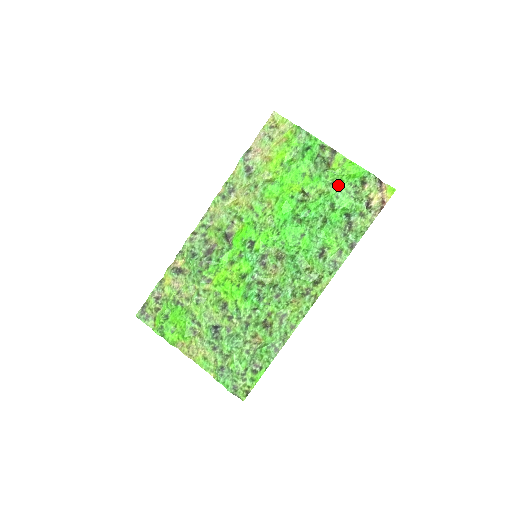
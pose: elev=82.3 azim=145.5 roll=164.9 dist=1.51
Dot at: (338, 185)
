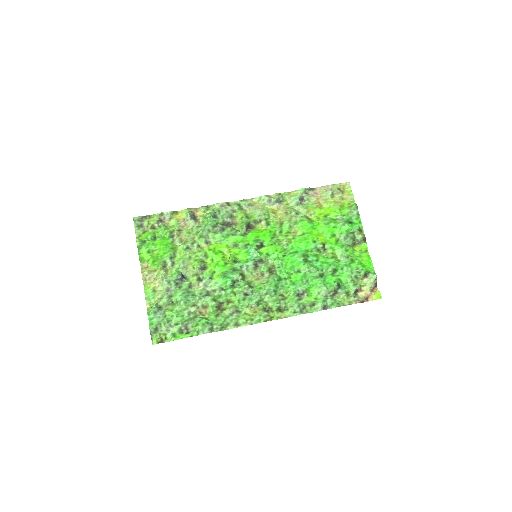
Dot at: (349, 262)
